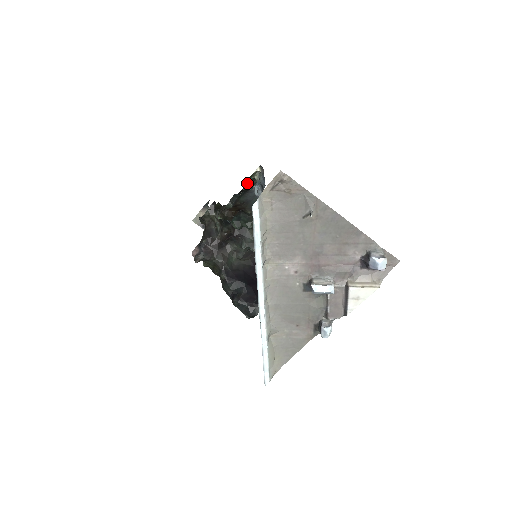
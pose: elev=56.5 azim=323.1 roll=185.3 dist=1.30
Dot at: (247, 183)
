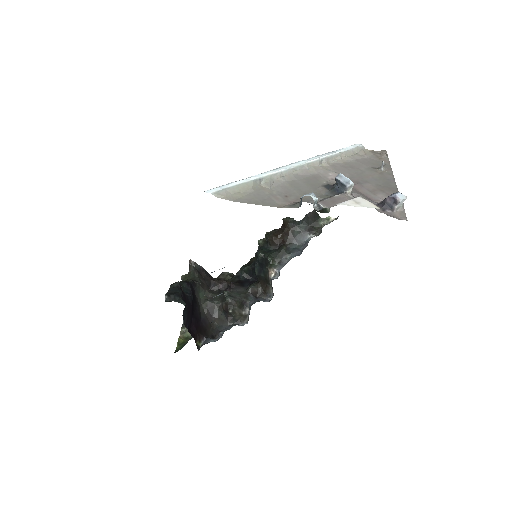
Dot at: (316, 220)
